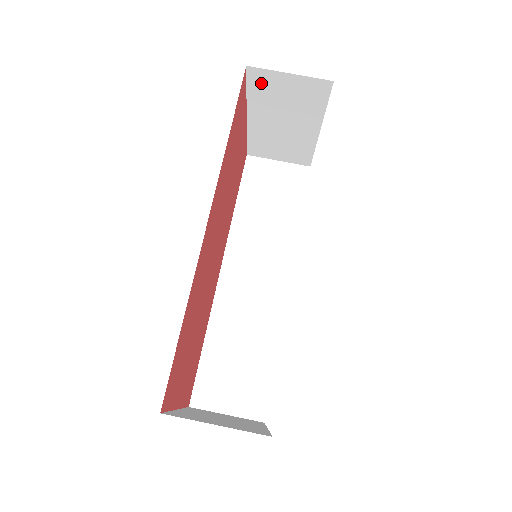
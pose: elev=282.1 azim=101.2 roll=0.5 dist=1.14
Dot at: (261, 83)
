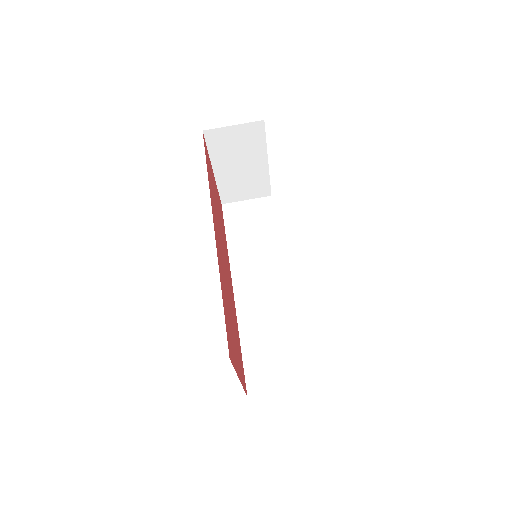
Dot at: (216, 140)
